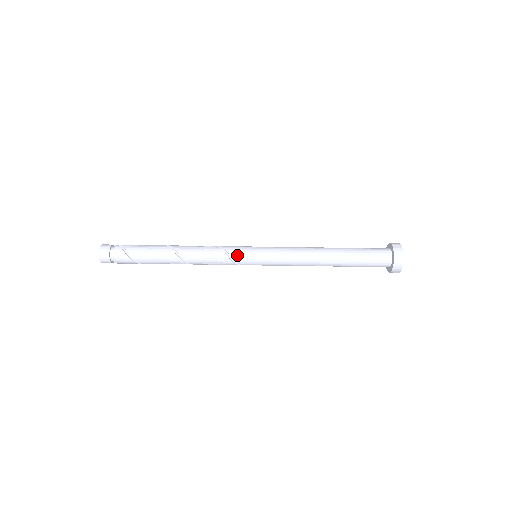
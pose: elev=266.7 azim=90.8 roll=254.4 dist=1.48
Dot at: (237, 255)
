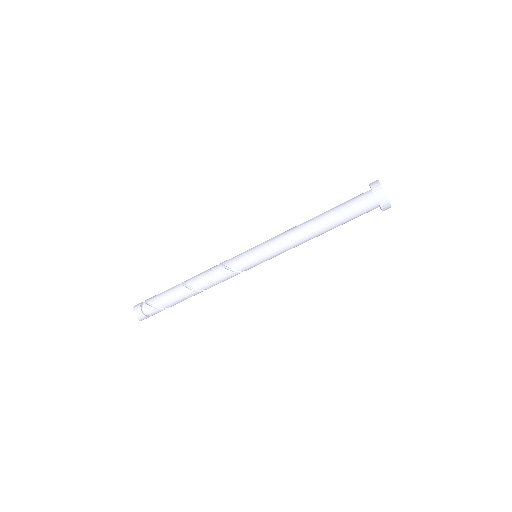
Dot at: (240, 267)
